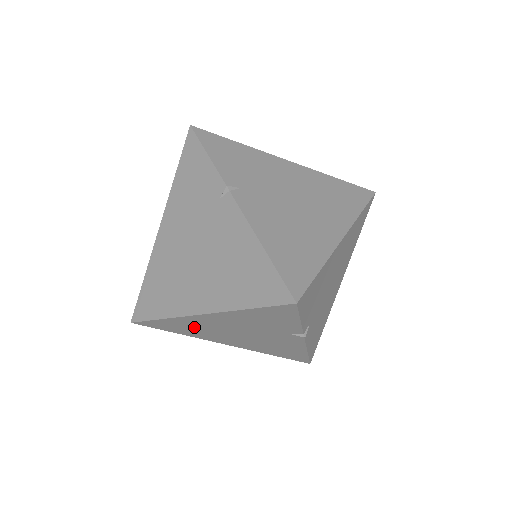
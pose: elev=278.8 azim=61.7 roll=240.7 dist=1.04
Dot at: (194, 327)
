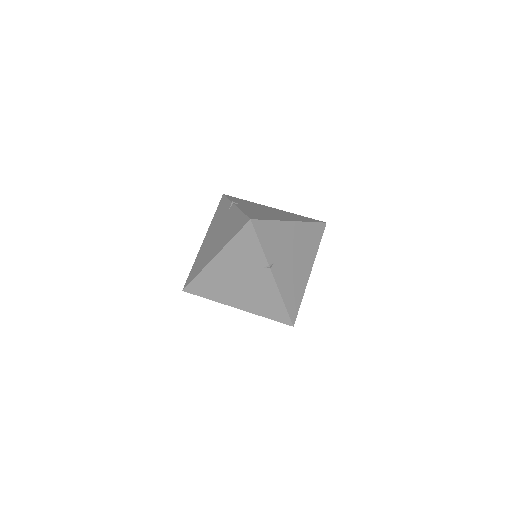
Dot at: occluded
